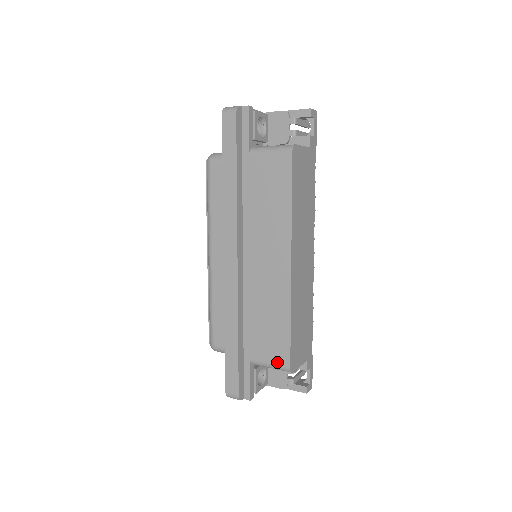
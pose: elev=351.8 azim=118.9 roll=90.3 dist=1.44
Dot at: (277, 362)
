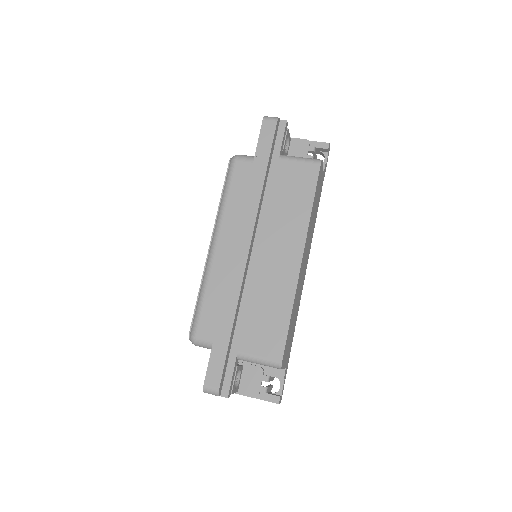
Dot at: (268, 355)
